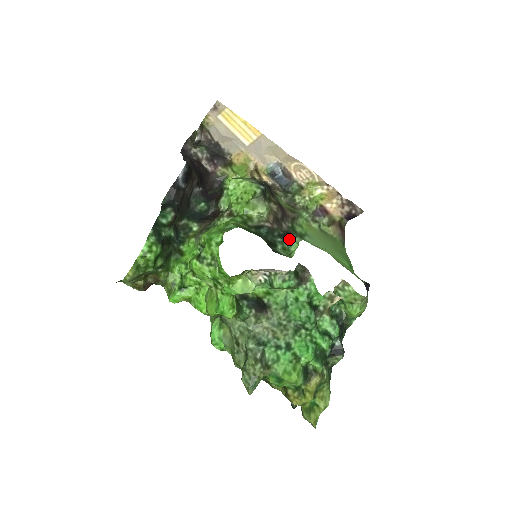
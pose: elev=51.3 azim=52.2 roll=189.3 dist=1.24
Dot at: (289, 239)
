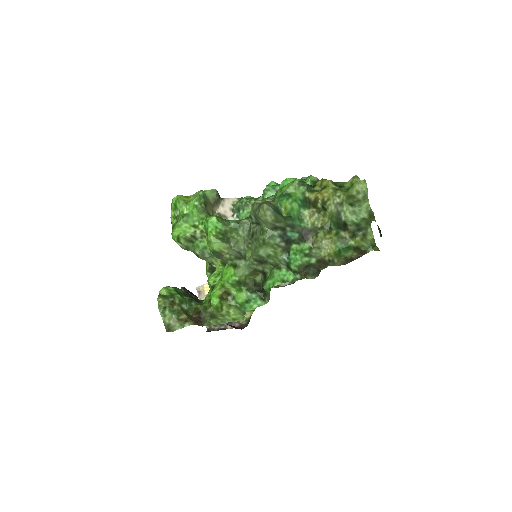
Dot at: occluded
